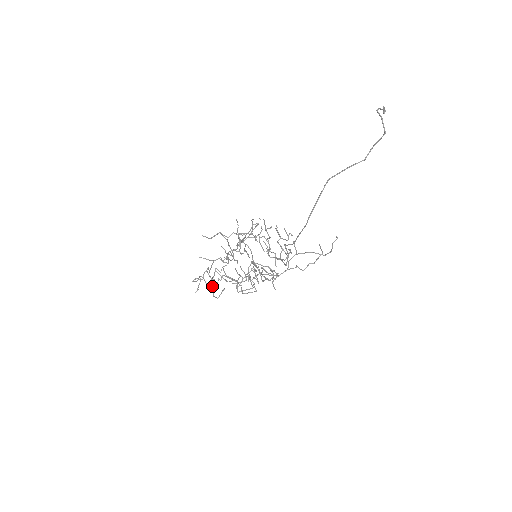
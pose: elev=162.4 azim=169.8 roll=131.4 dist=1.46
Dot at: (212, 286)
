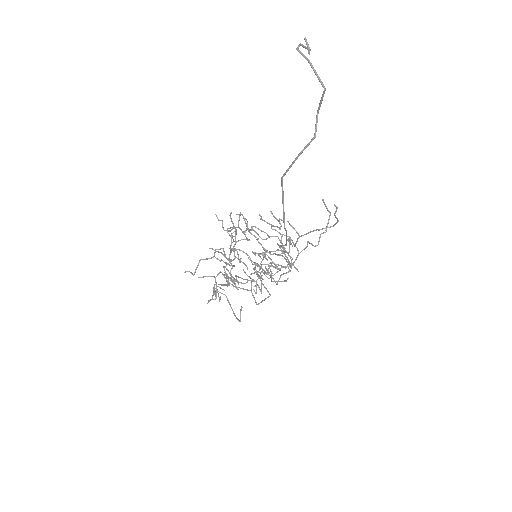
Dot at: (229, 304)
